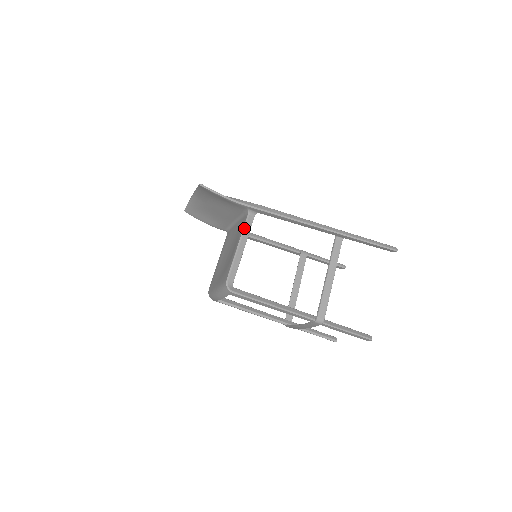
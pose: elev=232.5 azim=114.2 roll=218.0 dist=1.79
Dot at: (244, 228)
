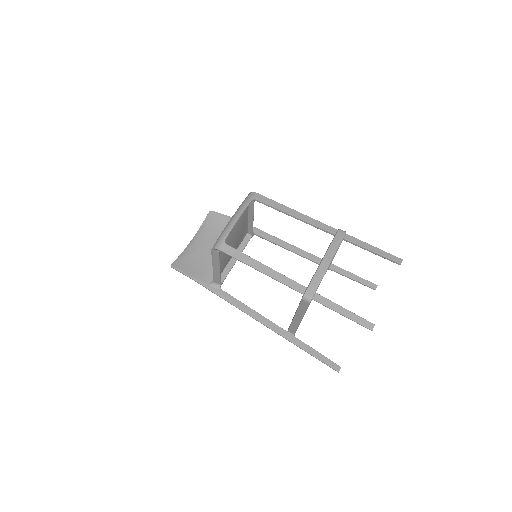
Dot at: occluded
